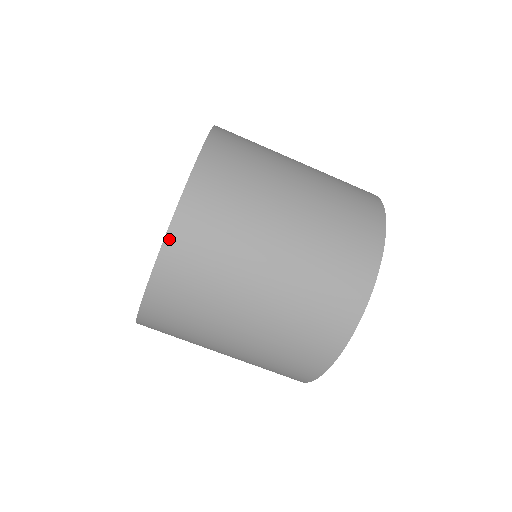
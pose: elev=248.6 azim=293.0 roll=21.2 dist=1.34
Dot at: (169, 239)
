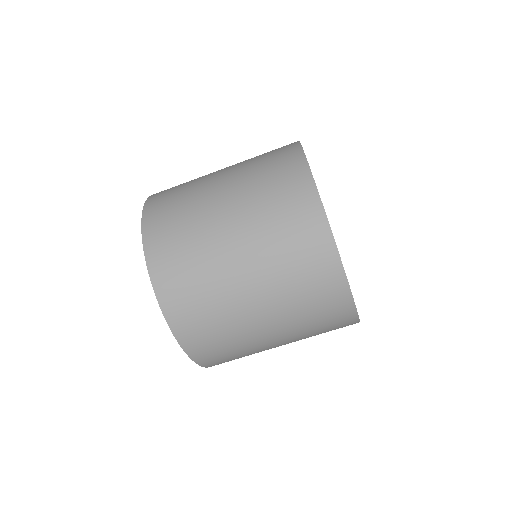
Dot at: (194, 358)
